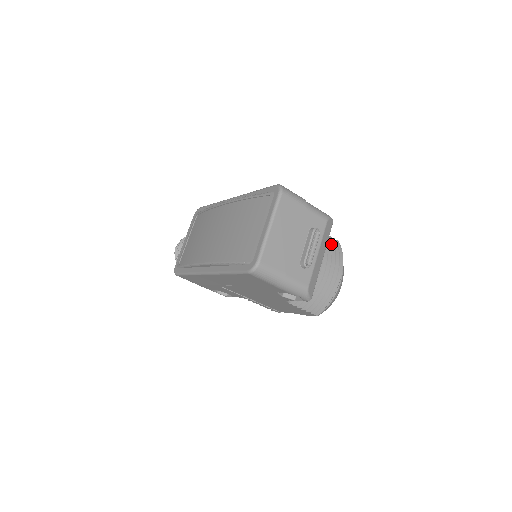
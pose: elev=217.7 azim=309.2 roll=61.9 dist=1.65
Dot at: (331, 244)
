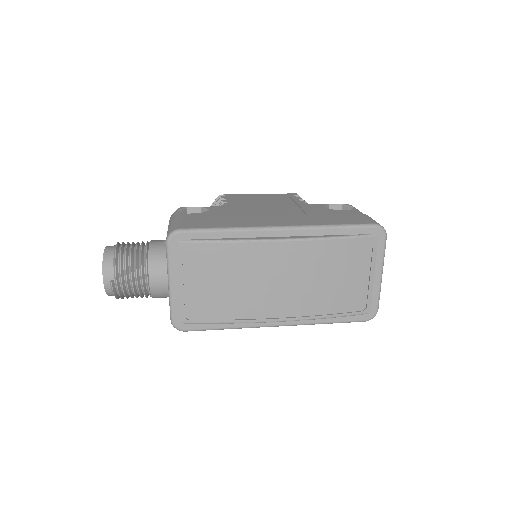
Dot at: occluded
